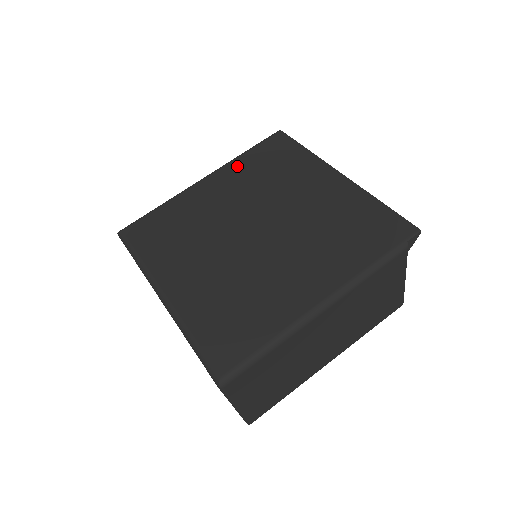
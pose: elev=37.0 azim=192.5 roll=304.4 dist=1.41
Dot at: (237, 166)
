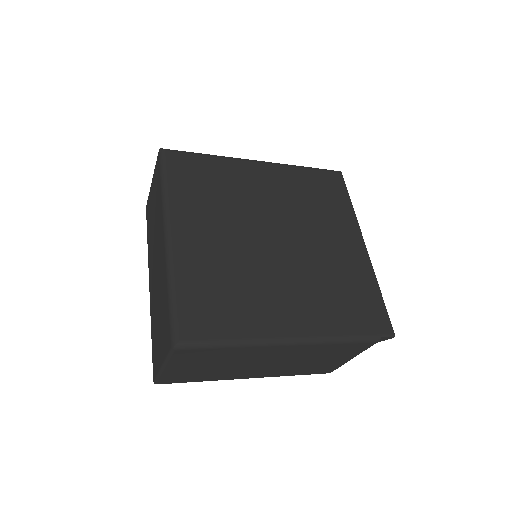
Dot at: (292, 174)
